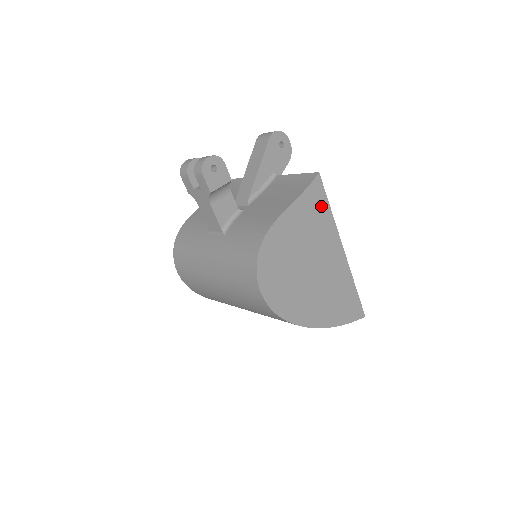
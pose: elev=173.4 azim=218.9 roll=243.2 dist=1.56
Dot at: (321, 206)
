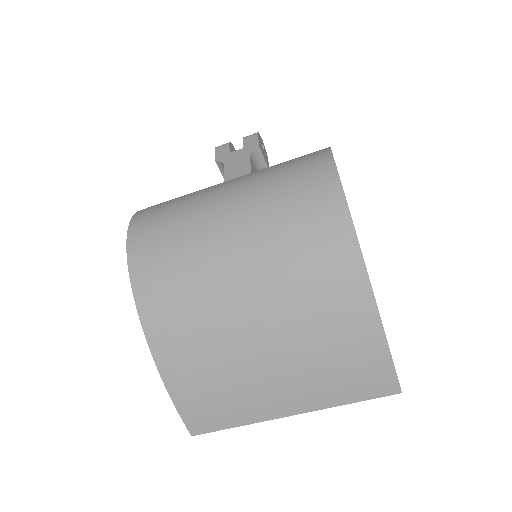
Dot at: occluded
